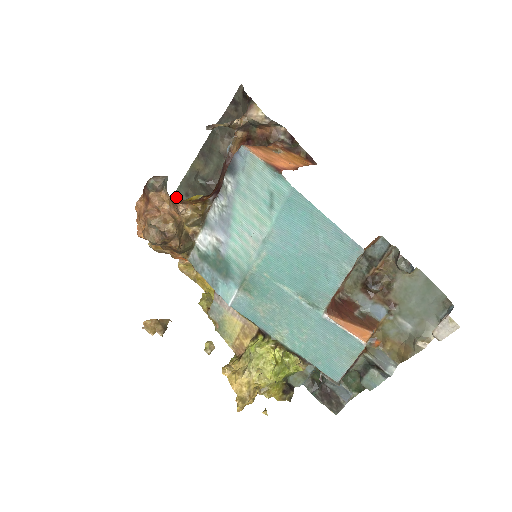
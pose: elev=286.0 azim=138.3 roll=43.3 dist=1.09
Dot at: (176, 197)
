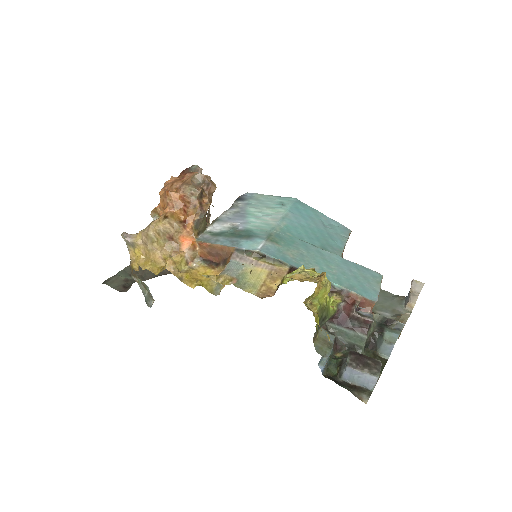
Dot at: (116, 277)
